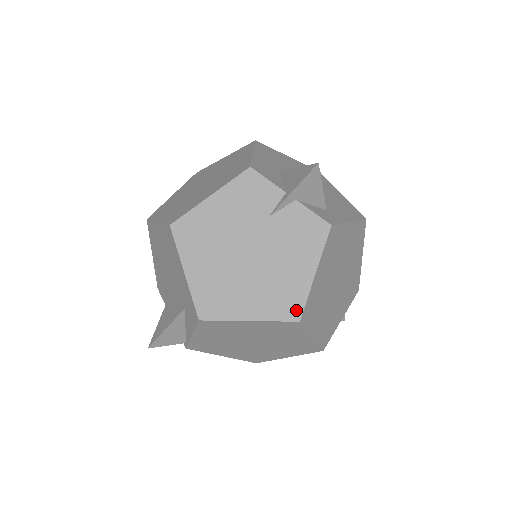
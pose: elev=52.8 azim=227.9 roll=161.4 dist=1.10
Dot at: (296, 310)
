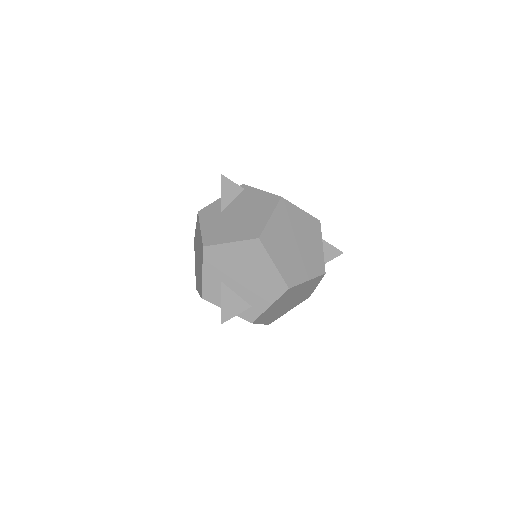
Dot at: occluded
